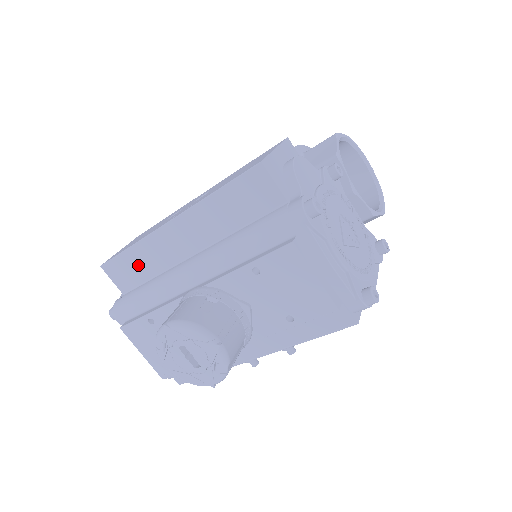
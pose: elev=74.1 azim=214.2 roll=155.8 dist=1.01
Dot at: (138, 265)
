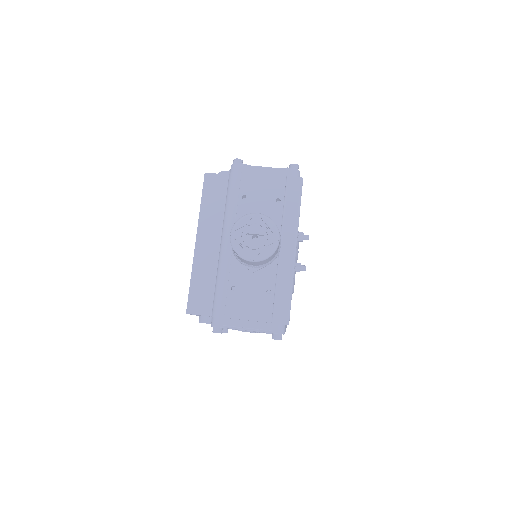
Dot at: (203, 285)
